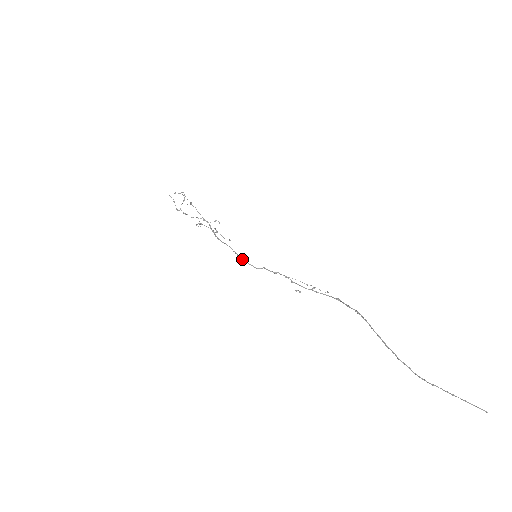
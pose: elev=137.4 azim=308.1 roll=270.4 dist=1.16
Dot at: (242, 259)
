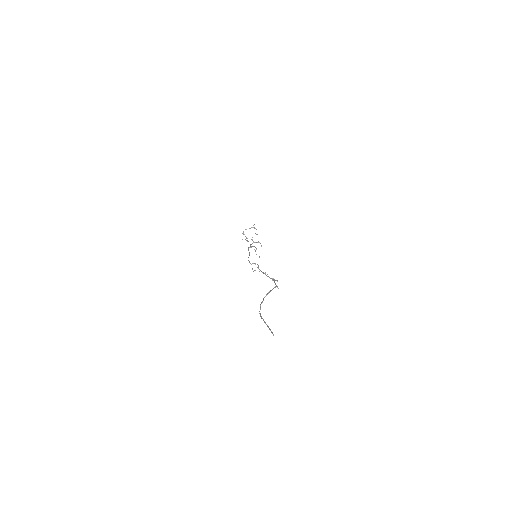
Dot at: occluded
